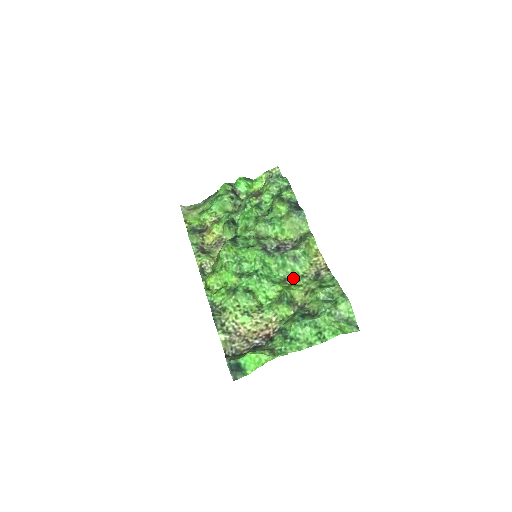
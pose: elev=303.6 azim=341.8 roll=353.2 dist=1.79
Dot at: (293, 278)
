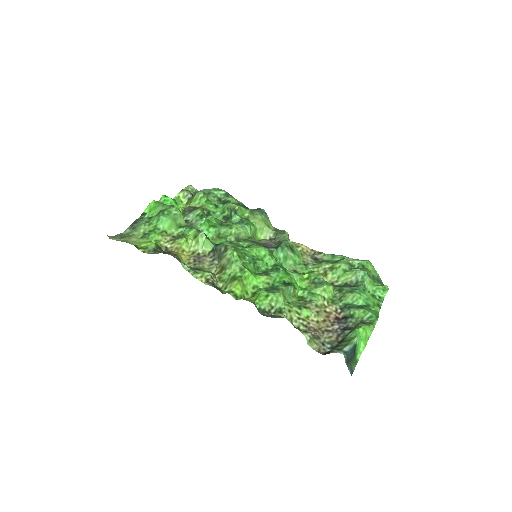
Dot at: (299, 268)
